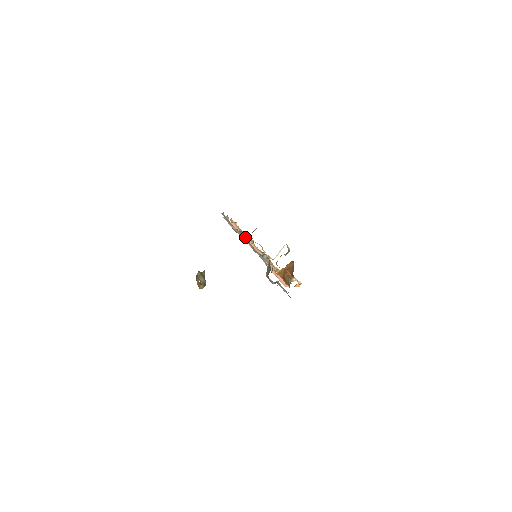
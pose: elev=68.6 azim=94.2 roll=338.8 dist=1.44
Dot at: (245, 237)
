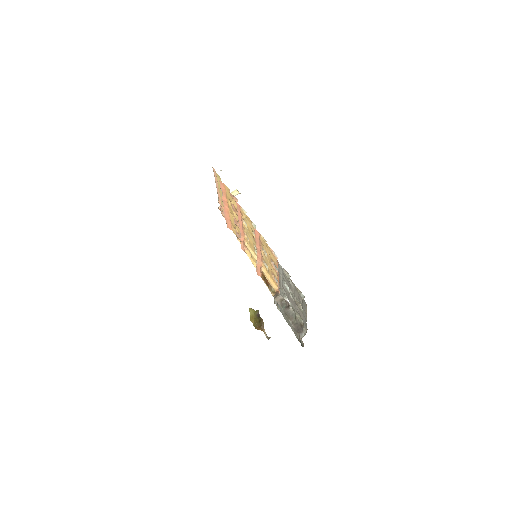
Dot at: (298, 302)
